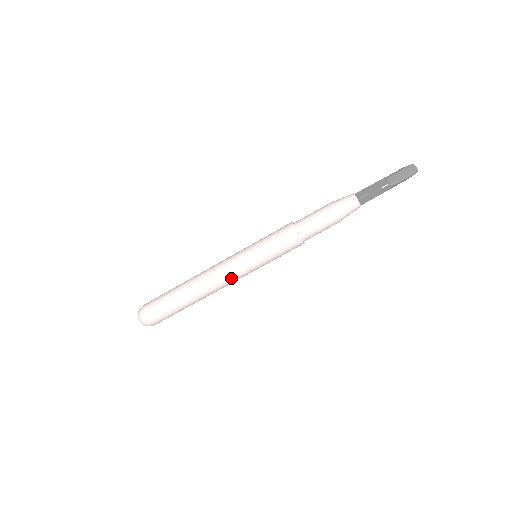
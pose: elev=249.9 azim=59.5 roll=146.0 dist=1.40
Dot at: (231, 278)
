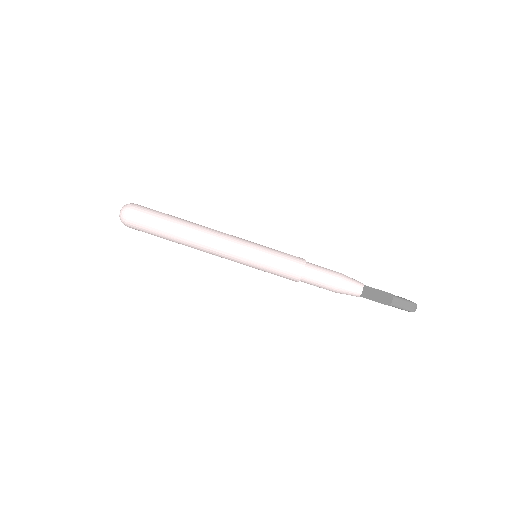
Dot at: (223, 256)
